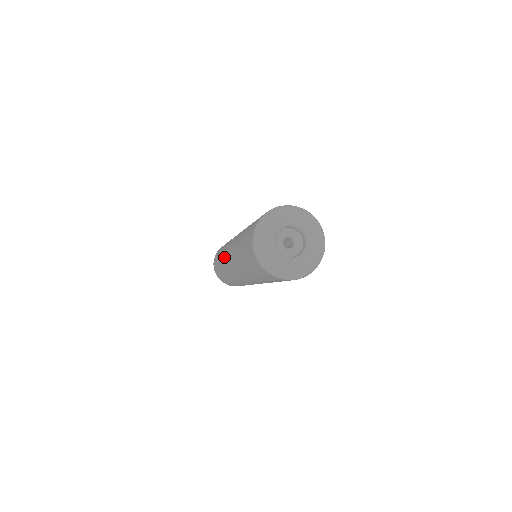
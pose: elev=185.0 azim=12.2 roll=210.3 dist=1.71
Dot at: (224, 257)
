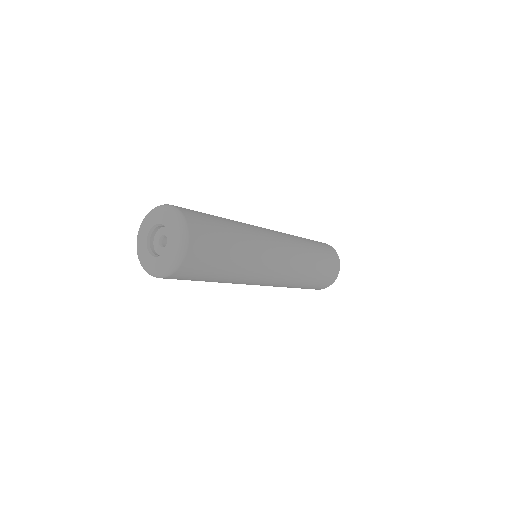
Dot at: occluded
